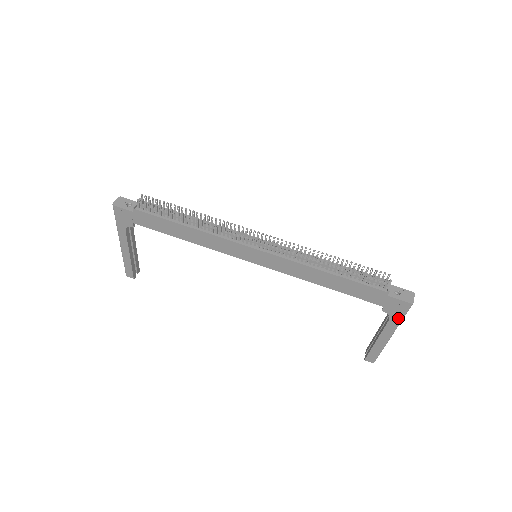
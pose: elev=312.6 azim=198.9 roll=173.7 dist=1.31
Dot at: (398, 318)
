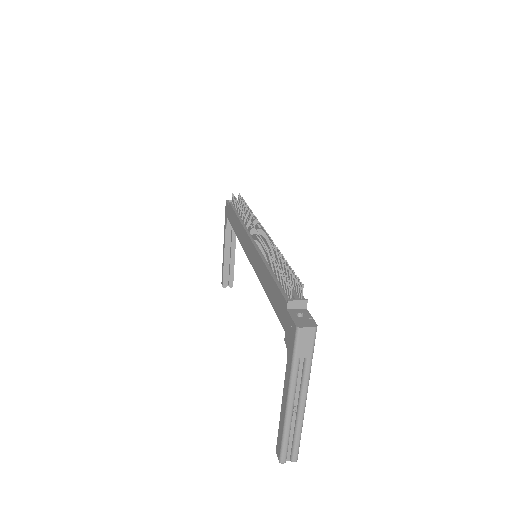
Dot at: (291, 357)
